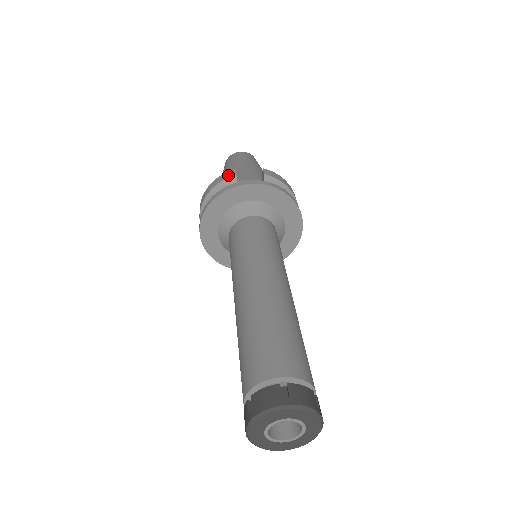
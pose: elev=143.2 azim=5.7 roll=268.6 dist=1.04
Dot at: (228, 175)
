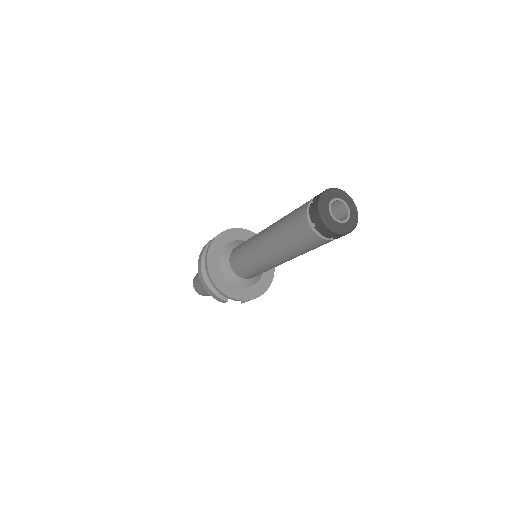
Dot at: occluded
